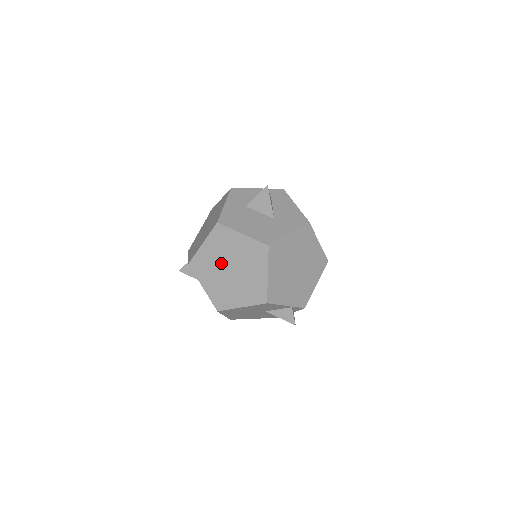
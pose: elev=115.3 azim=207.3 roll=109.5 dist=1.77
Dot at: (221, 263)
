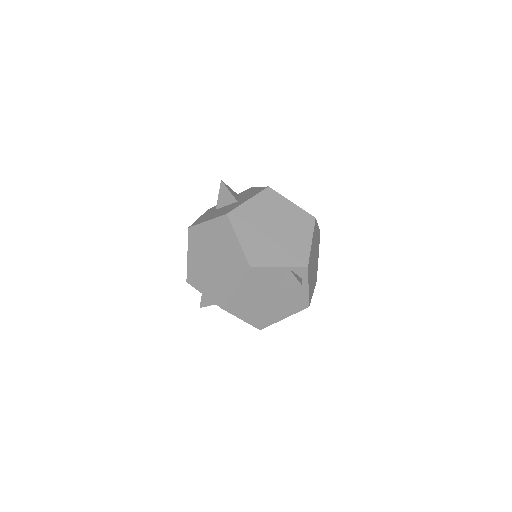
Dot at: (205, 260)
